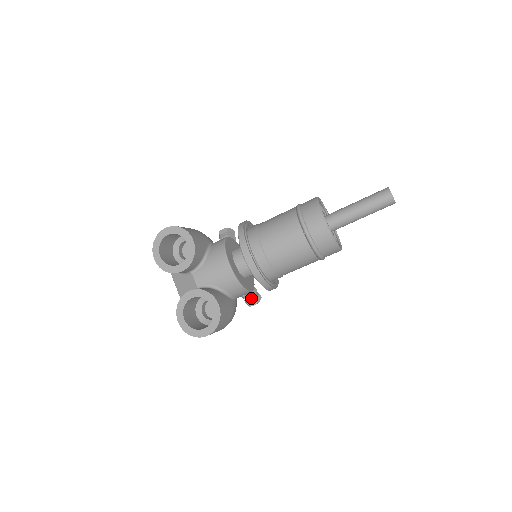
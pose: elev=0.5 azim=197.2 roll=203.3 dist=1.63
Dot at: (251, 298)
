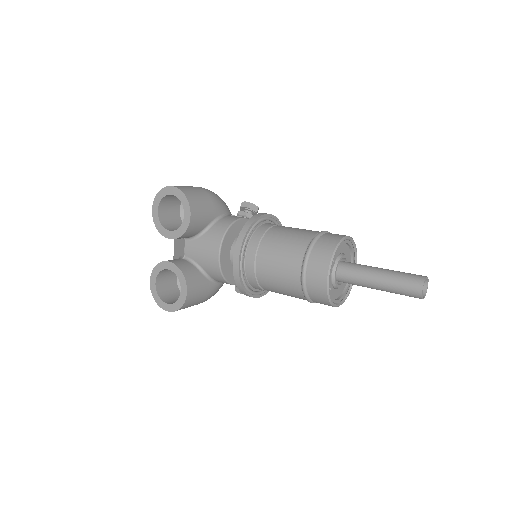
Dot at: occluded
